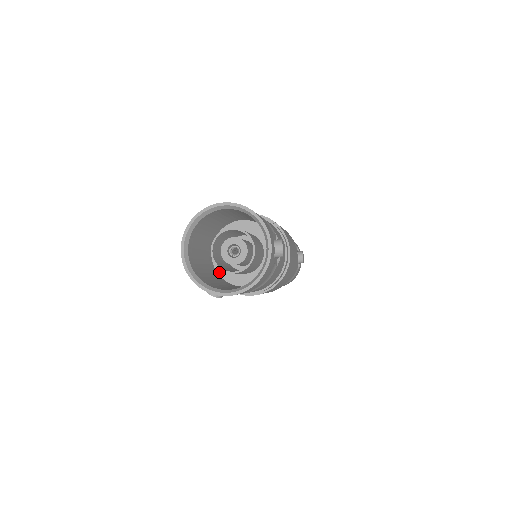
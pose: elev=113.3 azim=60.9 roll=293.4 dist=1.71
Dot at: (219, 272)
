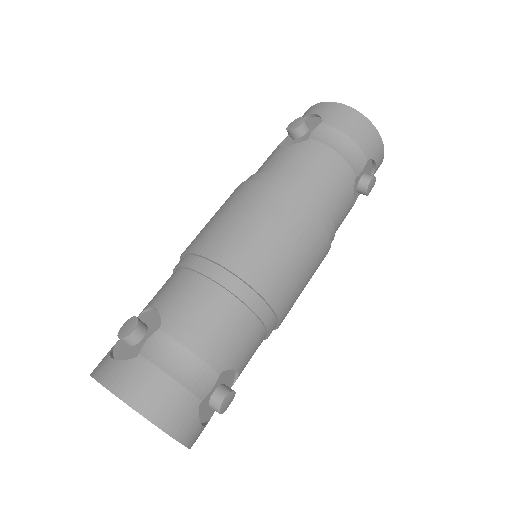
Dot at: occluded
